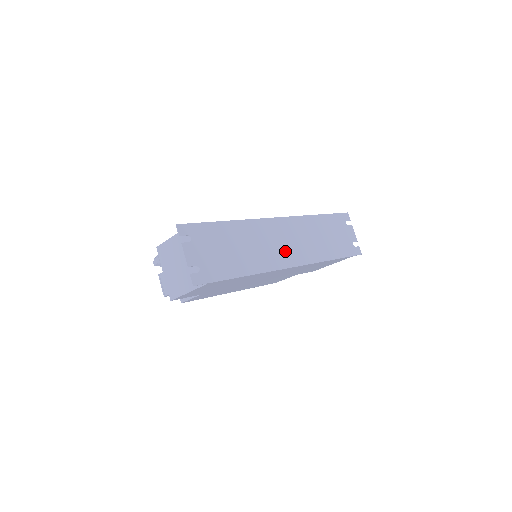
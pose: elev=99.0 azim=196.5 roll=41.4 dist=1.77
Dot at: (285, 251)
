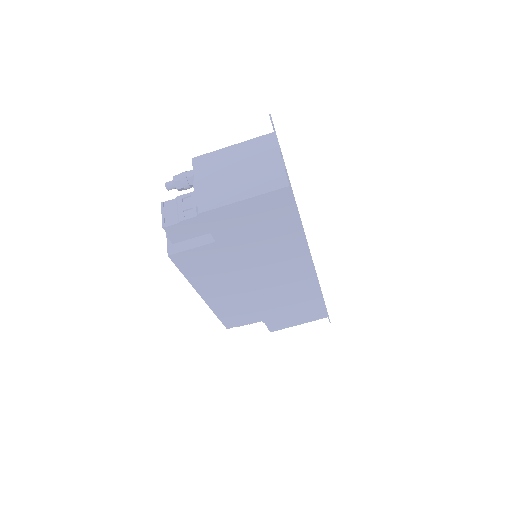
Dot at: occluded
